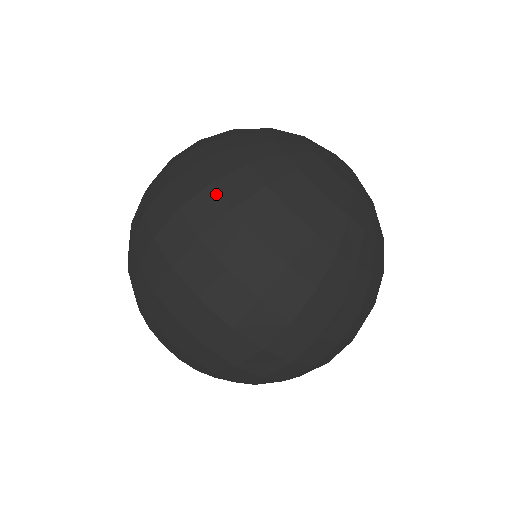
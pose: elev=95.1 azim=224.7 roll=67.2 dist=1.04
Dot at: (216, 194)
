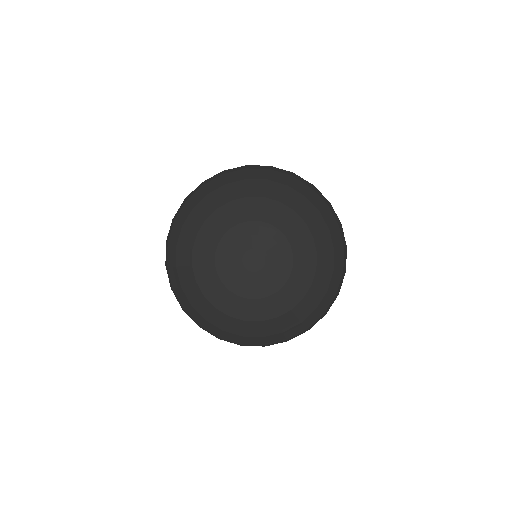
Dot at: occluded
